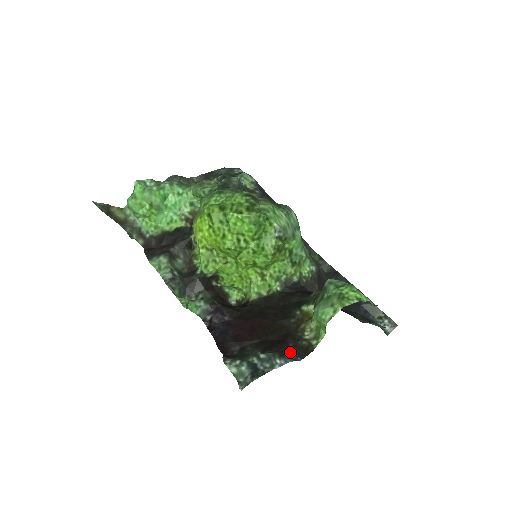
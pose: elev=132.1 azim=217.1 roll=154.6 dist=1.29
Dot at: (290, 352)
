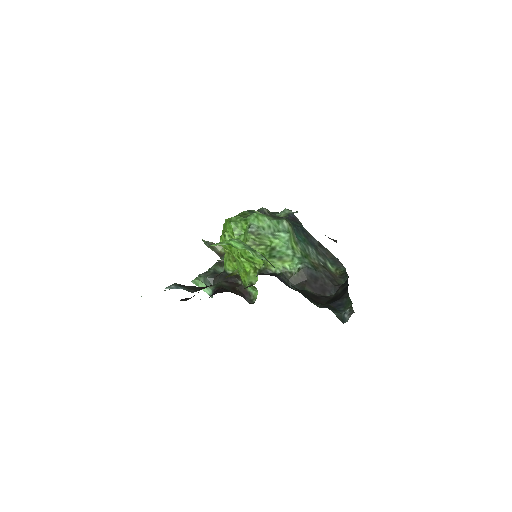
Dot at: (193, 289)
